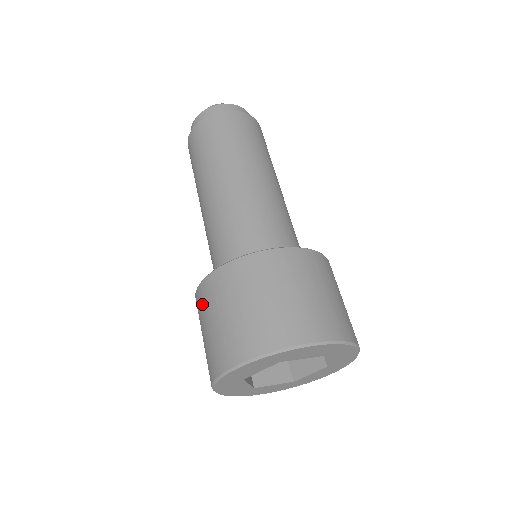
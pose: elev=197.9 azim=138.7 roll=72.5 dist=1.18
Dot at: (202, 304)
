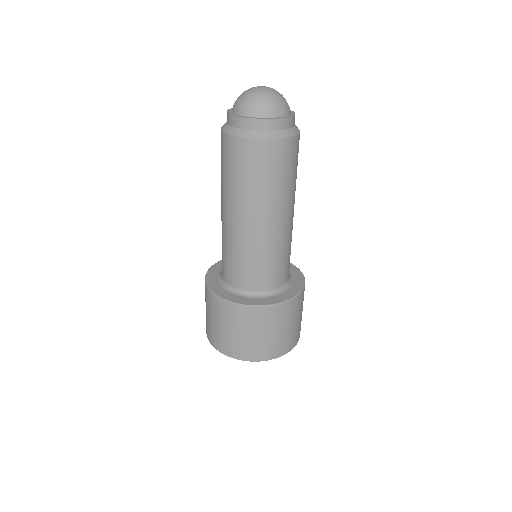
Dot at: occluded
